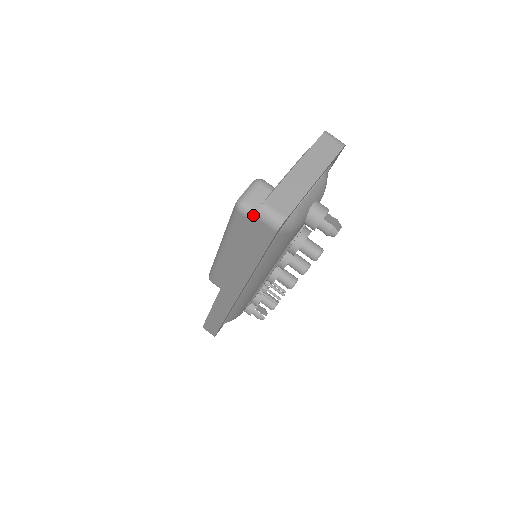
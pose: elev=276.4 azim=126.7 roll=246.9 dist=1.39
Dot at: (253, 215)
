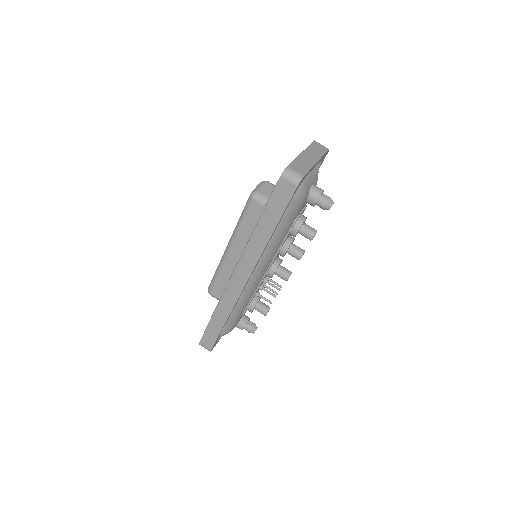
Dot at: (265, 201)
